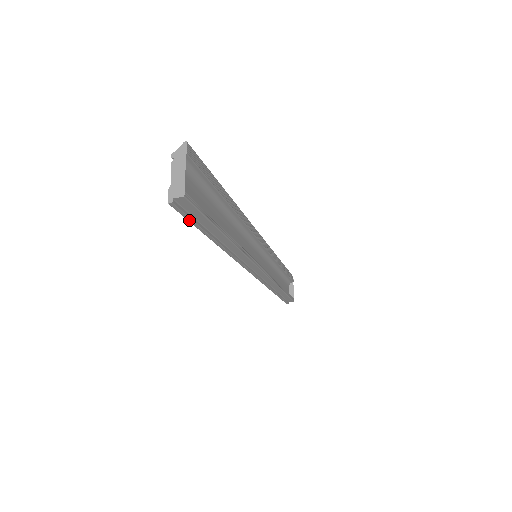
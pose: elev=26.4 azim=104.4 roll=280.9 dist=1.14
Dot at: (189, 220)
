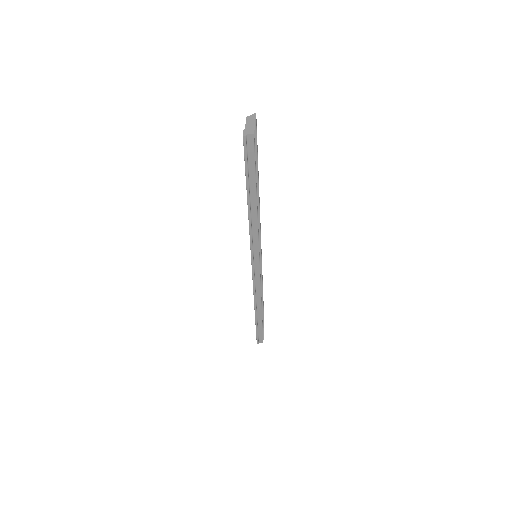
Dot at: (245, 162)
